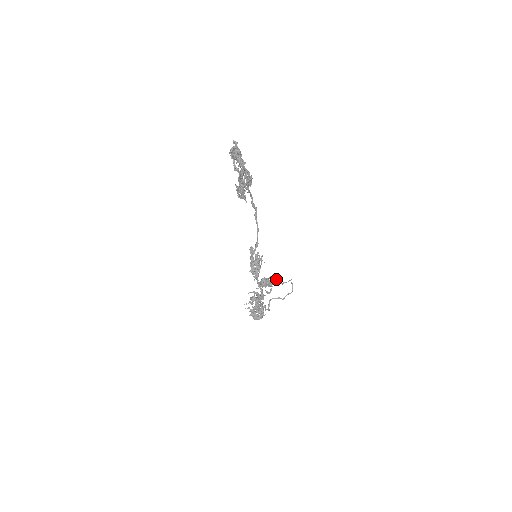
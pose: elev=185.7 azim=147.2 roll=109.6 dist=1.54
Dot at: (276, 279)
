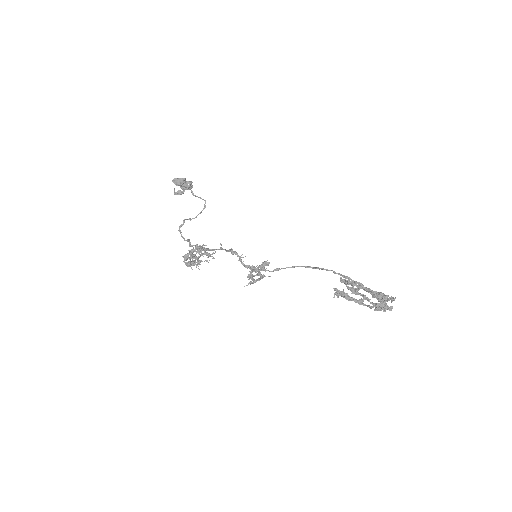
Dot at: (192, 187)
